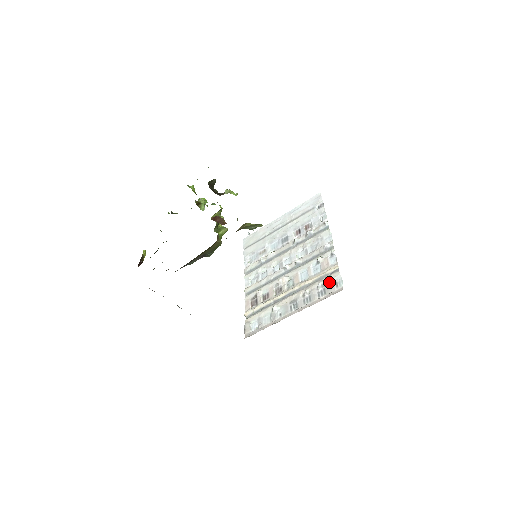
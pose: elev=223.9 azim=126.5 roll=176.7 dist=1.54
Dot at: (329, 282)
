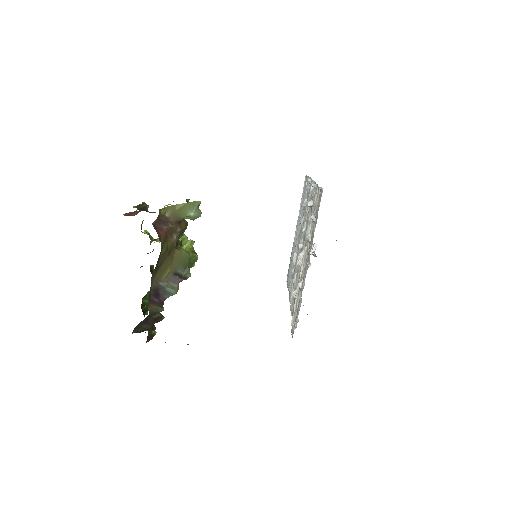
Dot at: occluded
